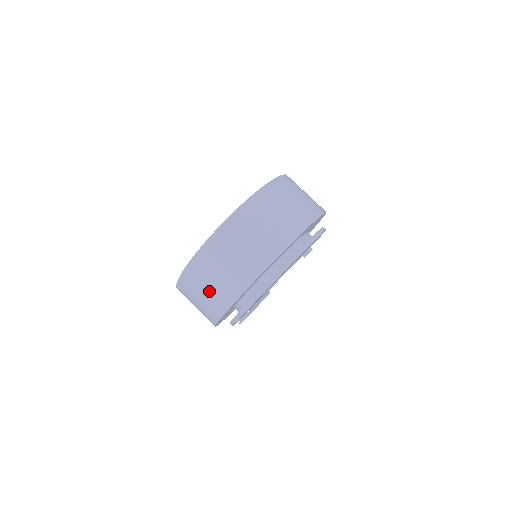
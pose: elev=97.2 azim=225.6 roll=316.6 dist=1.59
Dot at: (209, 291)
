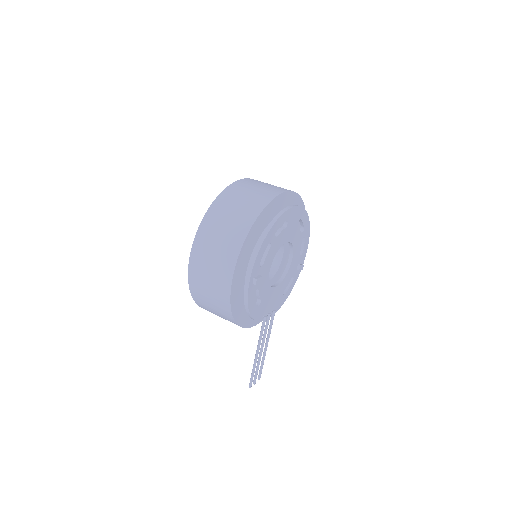
Dot at: (223, 237)
